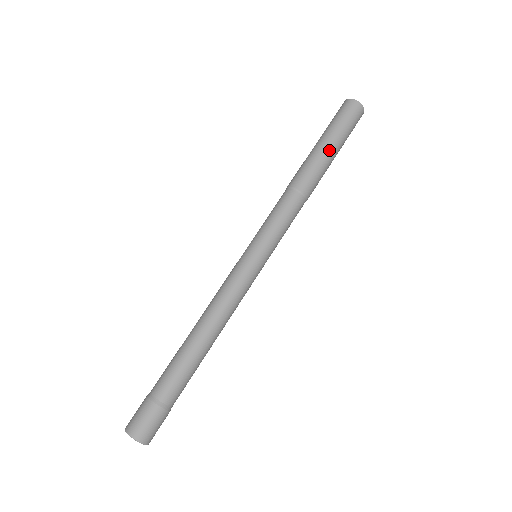
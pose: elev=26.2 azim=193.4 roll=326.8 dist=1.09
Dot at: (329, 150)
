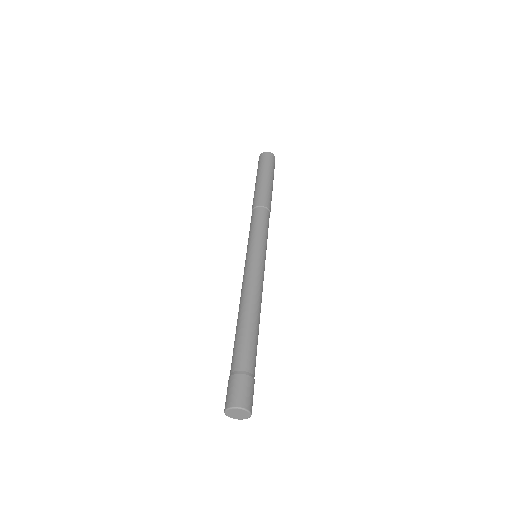
Dot at: (259, 180)
